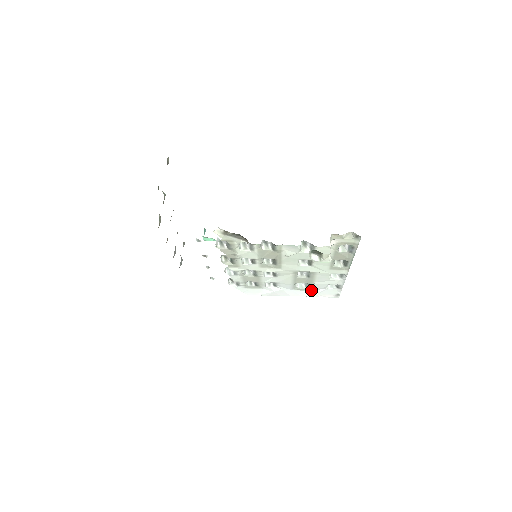
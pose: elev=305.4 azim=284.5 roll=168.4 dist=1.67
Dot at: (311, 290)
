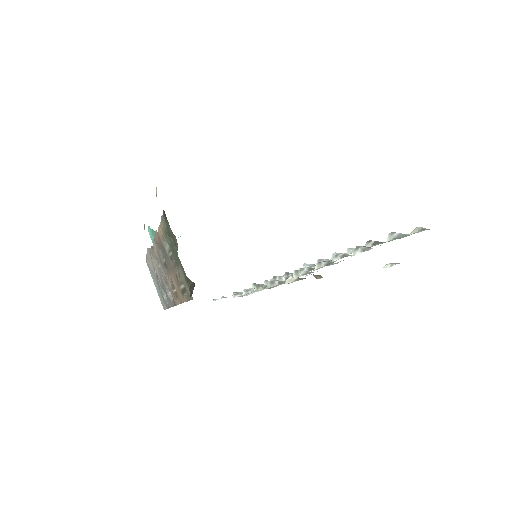
Dot at: (312, 267)
